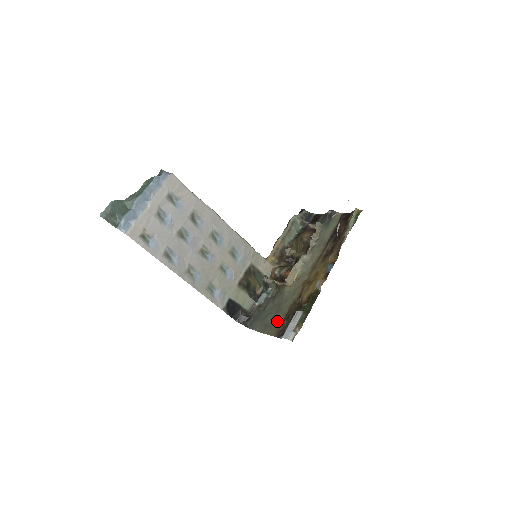
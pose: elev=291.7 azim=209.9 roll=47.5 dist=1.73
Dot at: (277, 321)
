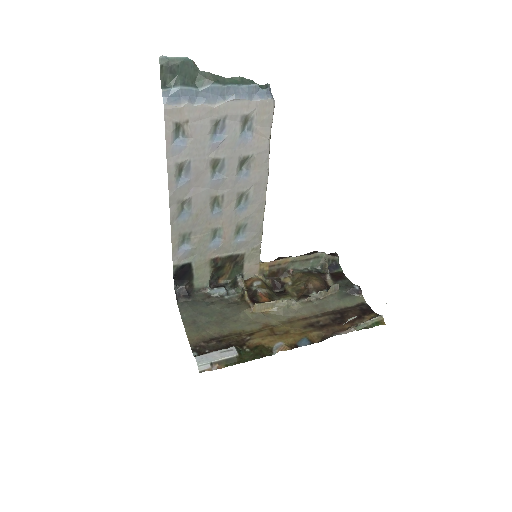
Dot at: (208, 331)
